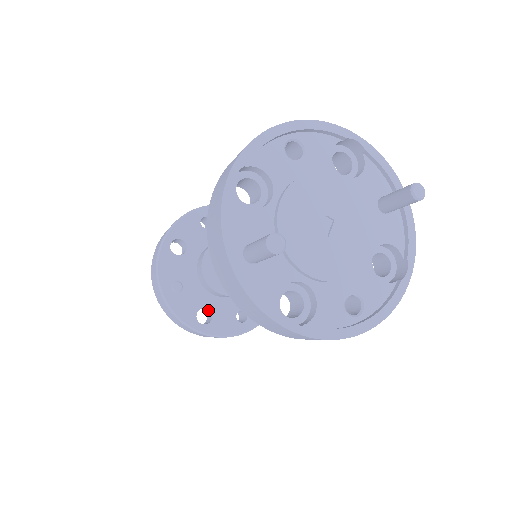
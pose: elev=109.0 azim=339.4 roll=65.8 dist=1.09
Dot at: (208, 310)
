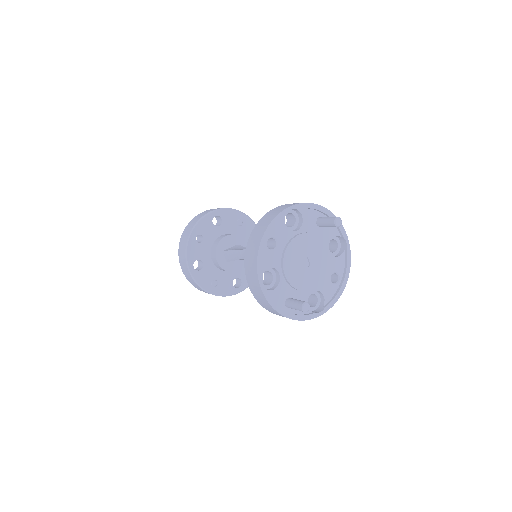
Dot at: occluded
